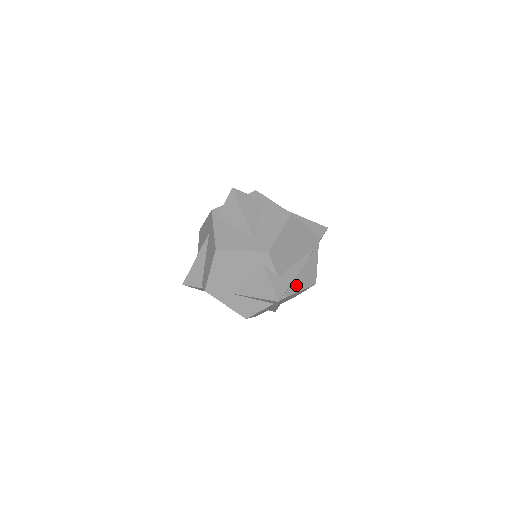
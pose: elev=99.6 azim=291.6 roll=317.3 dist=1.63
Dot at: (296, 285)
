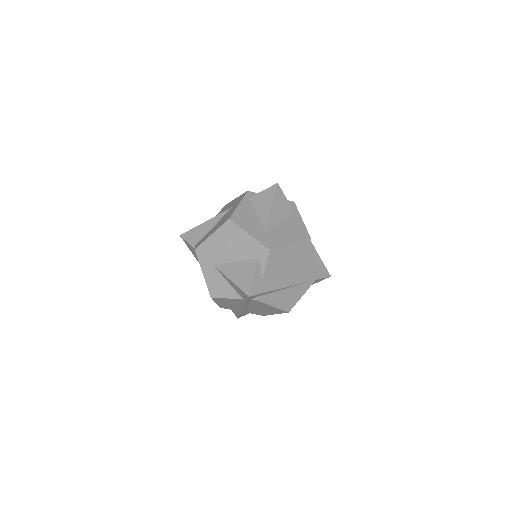
Dot at: (272, 298)
